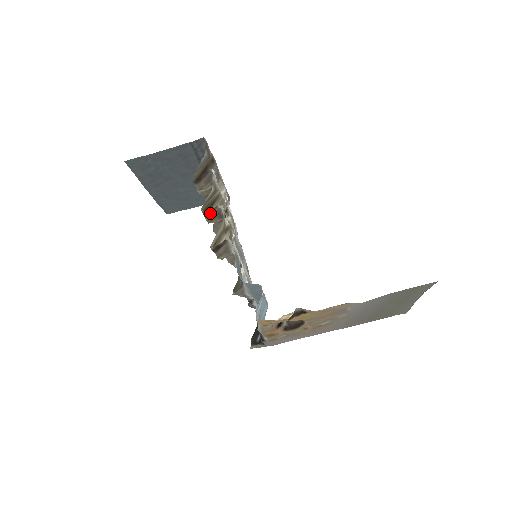
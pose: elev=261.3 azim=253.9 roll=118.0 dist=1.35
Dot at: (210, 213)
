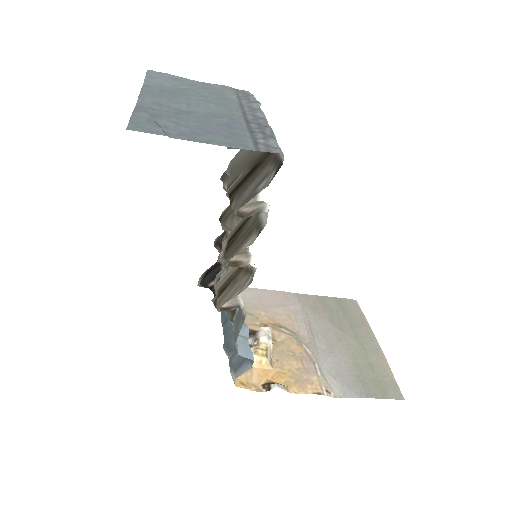
Dot at: (234, 260)
